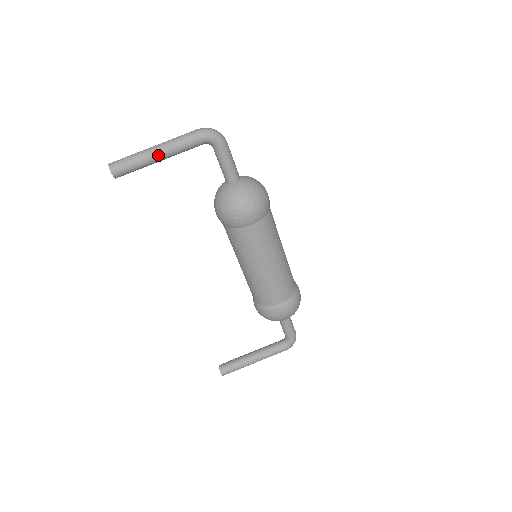
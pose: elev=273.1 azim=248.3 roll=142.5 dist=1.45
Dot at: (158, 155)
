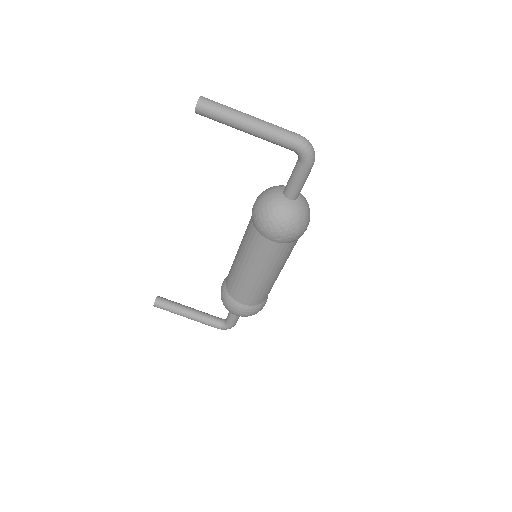
Dot at: (248, 128)
